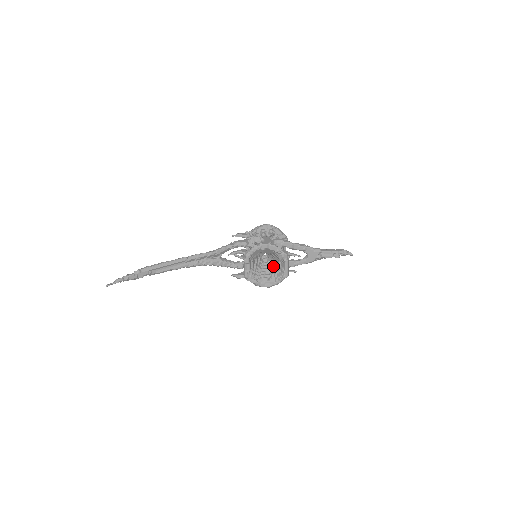
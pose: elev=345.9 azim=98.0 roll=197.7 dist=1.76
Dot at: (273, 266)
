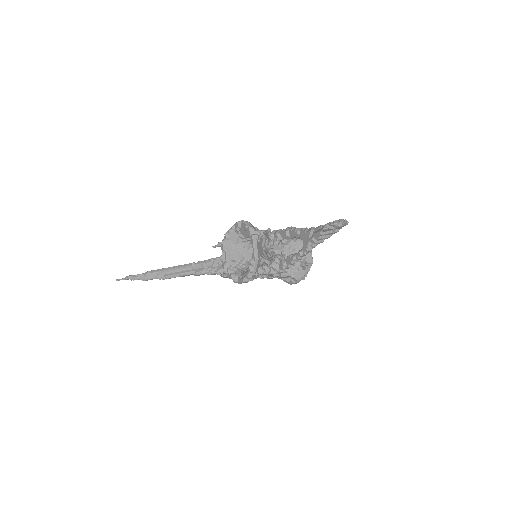
Dot at: occluded
